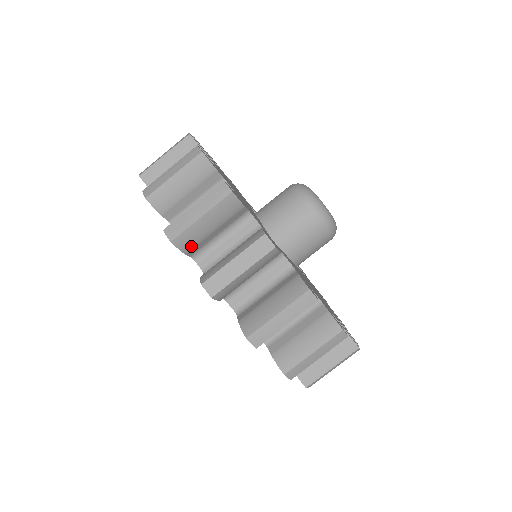
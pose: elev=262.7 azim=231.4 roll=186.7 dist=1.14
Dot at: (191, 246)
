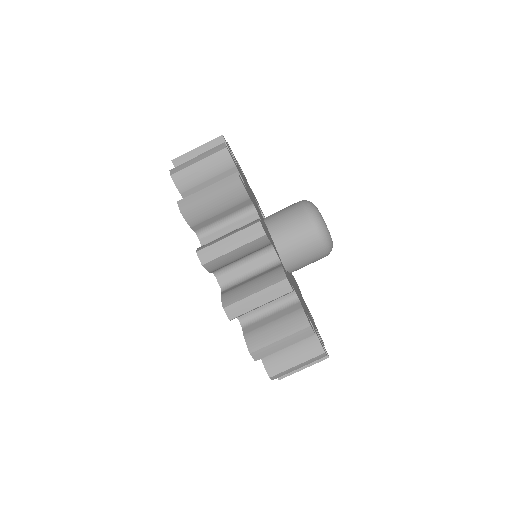
Dot at: (217, 268)
